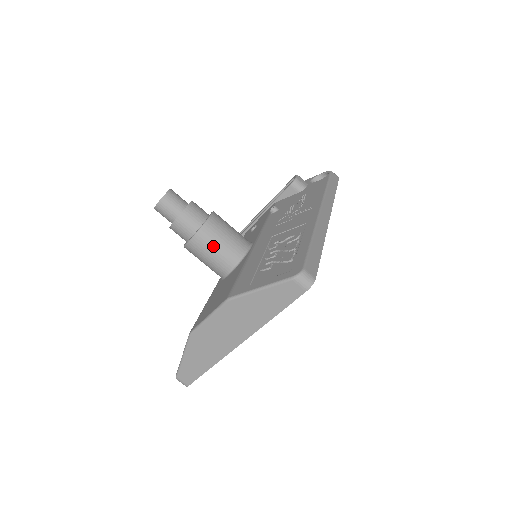
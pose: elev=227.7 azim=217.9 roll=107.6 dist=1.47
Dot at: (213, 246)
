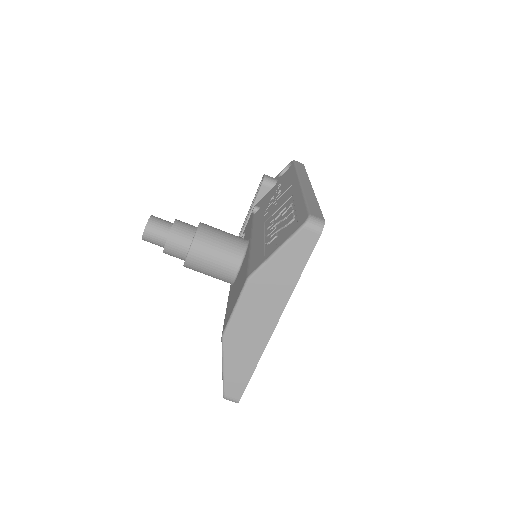
Dot at: (212, 251)
